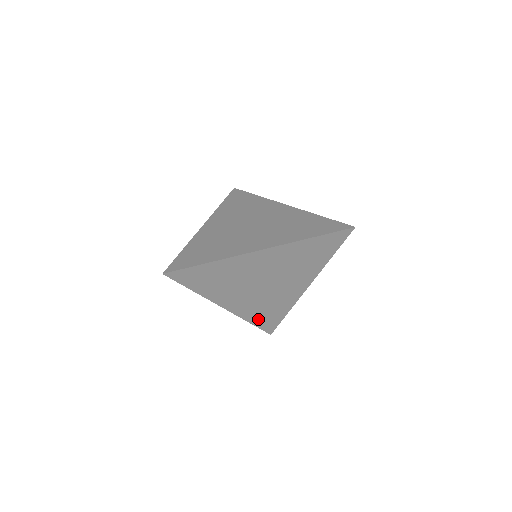
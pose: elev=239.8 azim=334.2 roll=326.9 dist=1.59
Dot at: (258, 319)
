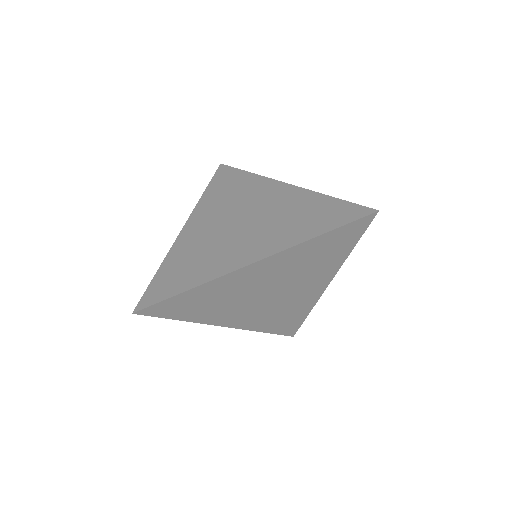
Dot at: (273, 327)
